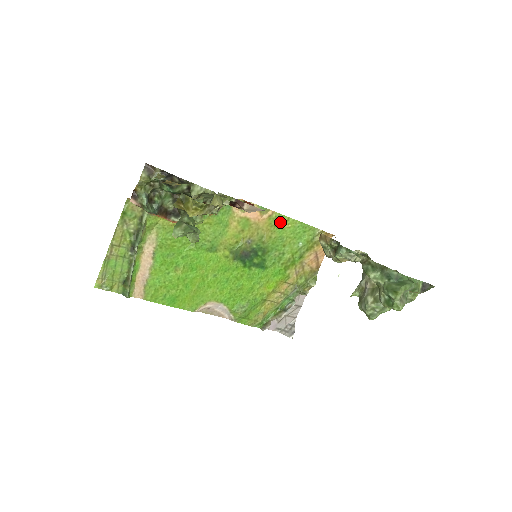
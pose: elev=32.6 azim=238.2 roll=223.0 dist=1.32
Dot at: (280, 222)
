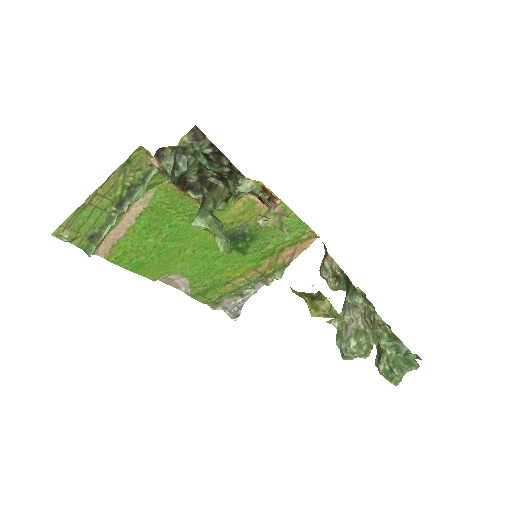
Dot at: occluded
